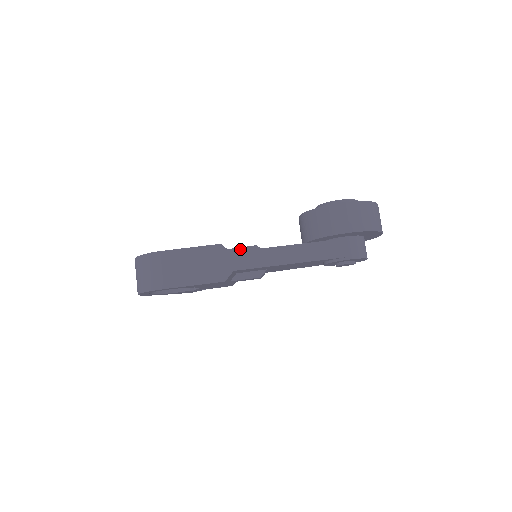
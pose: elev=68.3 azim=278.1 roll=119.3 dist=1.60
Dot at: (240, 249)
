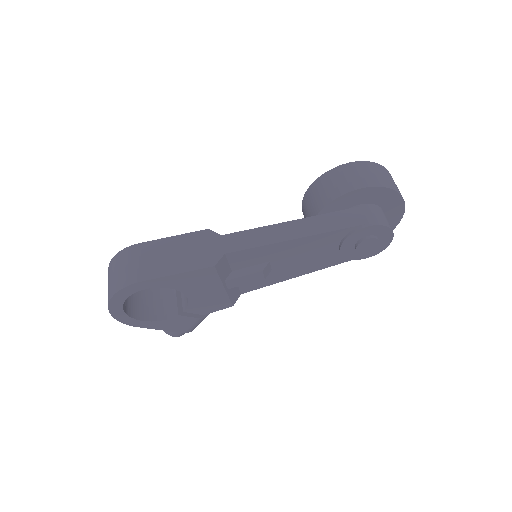
Dot at: occluded
